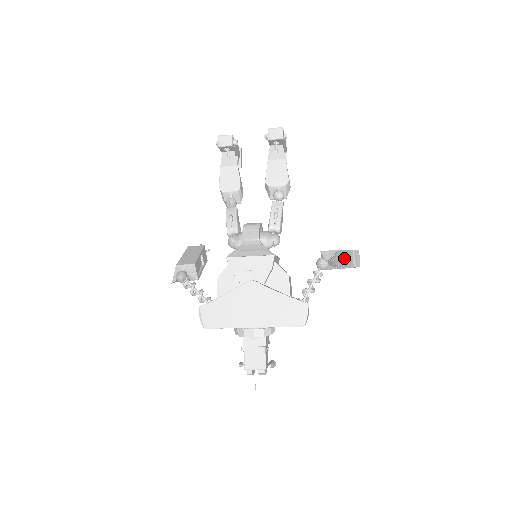
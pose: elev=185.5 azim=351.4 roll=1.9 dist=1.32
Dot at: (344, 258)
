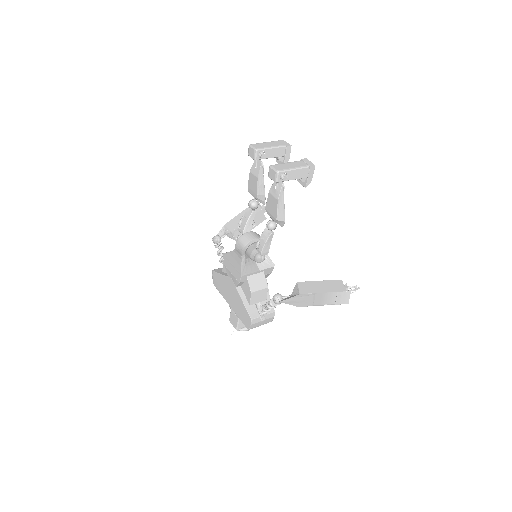
Dot at: (310, 299)
